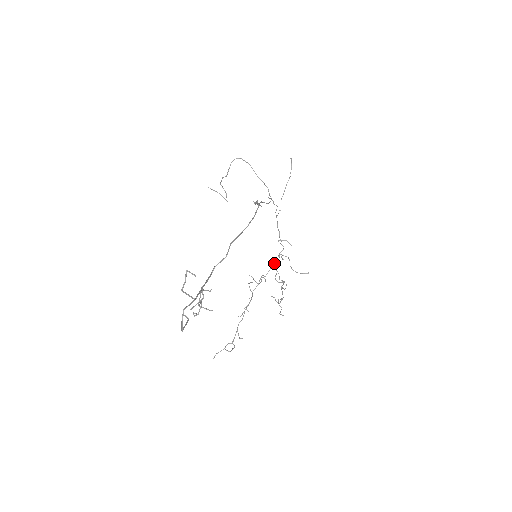
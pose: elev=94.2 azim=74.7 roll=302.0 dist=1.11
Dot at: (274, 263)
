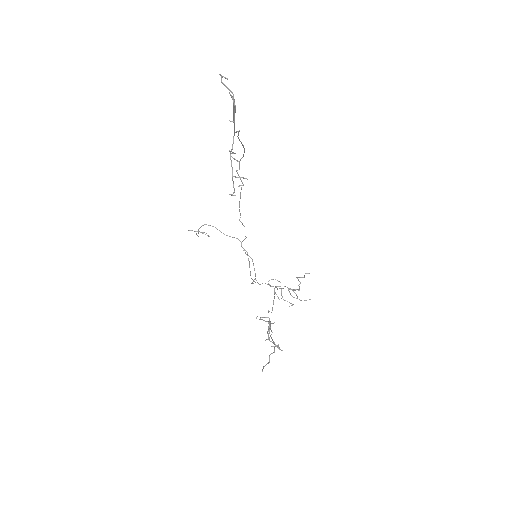
Dot at: (274, 298)
